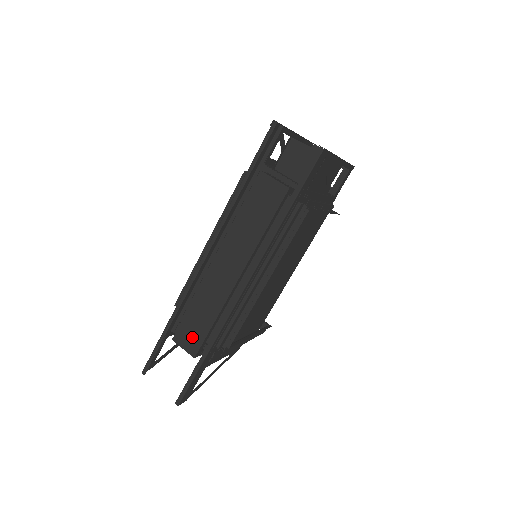
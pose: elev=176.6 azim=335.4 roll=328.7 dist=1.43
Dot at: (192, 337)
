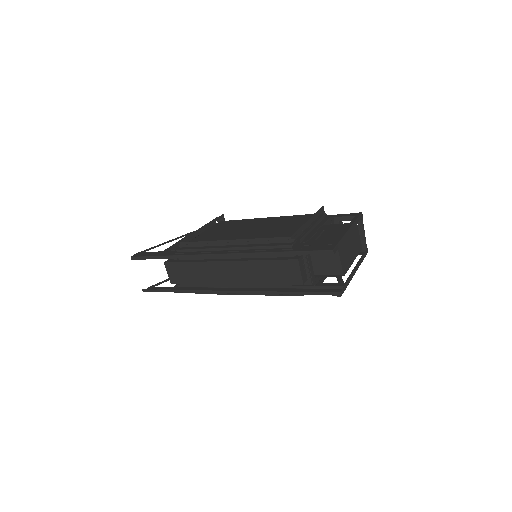
Dot at: (178, 275)
